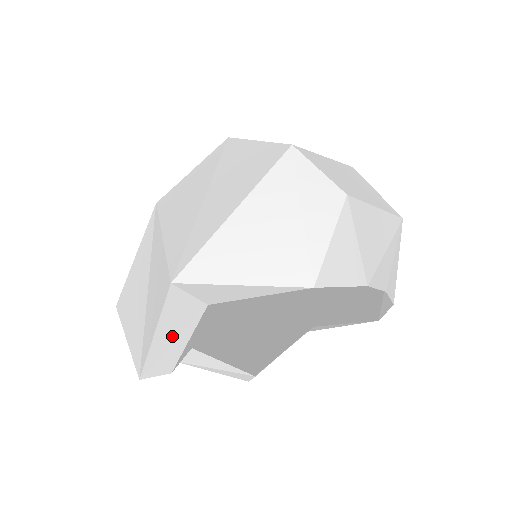
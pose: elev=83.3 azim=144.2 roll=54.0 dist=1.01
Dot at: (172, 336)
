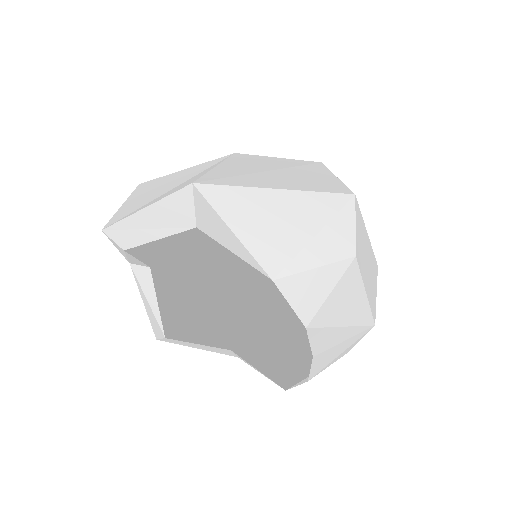
Dot at: (153, 223)
